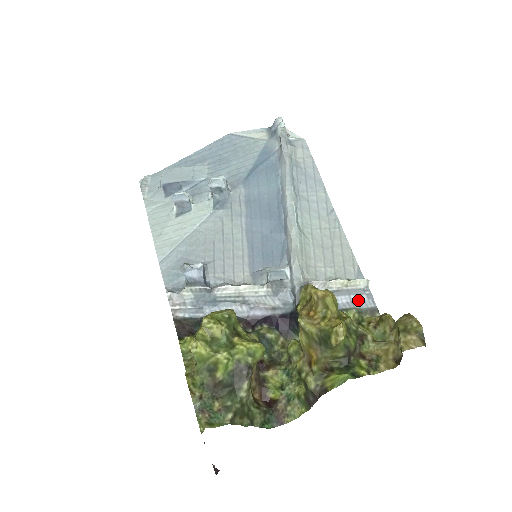
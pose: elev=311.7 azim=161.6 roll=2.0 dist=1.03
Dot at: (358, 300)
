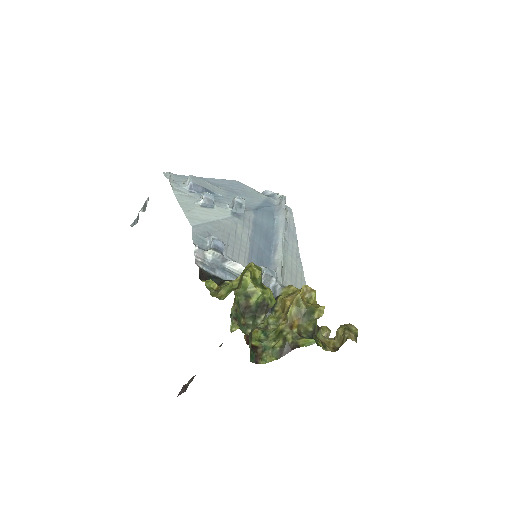
Dot at: occluded
